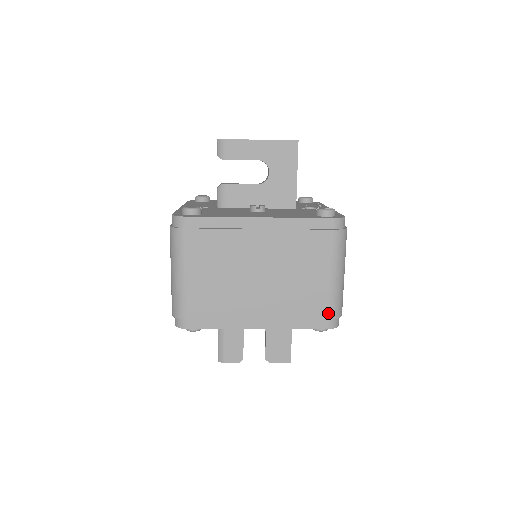
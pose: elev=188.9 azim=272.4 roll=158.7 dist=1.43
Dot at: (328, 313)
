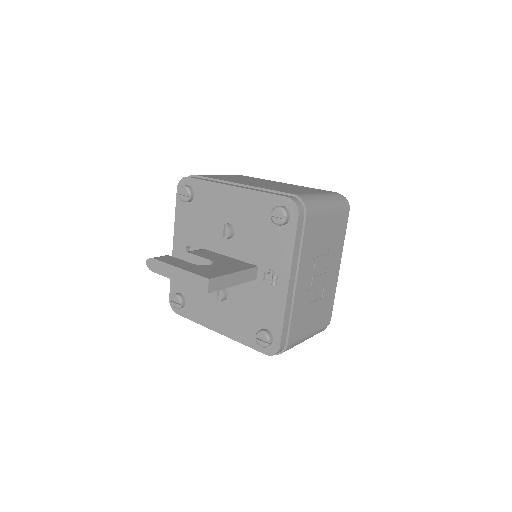
Dot at: occluded
